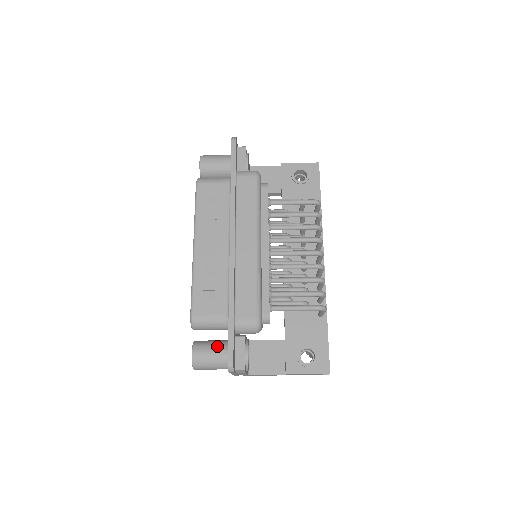
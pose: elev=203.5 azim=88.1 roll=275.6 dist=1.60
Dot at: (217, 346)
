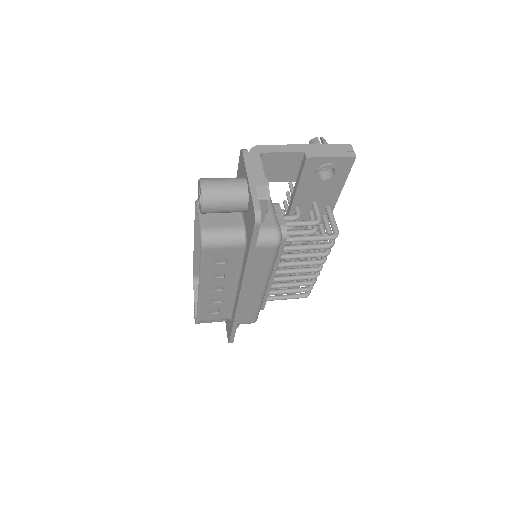
Dot at: occluded
